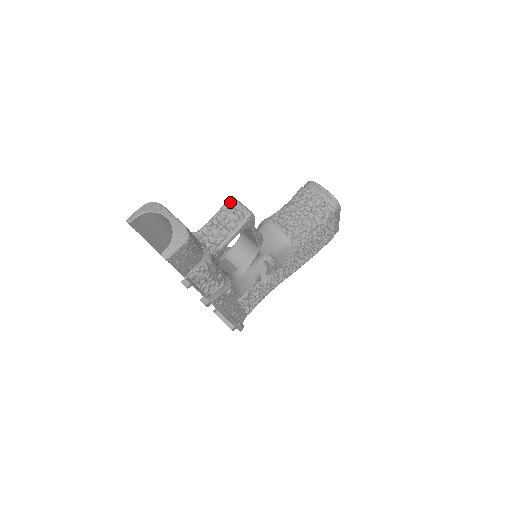
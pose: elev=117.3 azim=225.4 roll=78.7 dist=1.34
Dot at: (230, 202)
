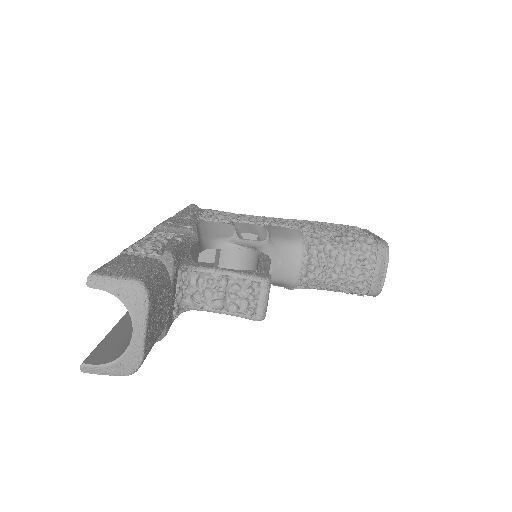
Dot at: (259, 286)
